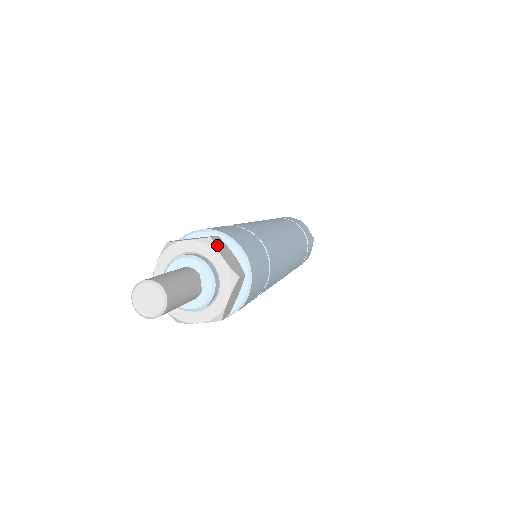
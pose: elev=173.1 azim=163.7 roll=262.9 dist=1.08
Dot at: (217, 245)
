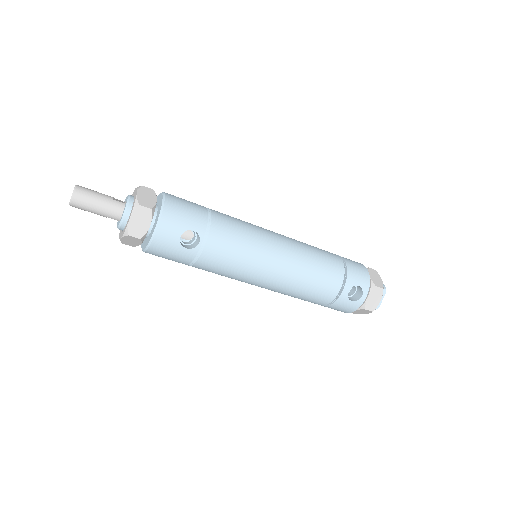
Dot at: occluded
